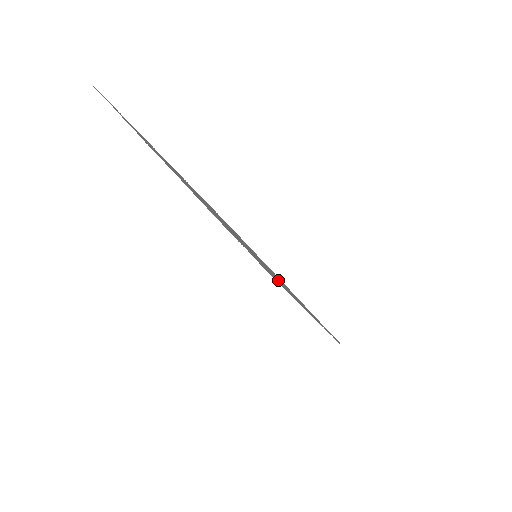
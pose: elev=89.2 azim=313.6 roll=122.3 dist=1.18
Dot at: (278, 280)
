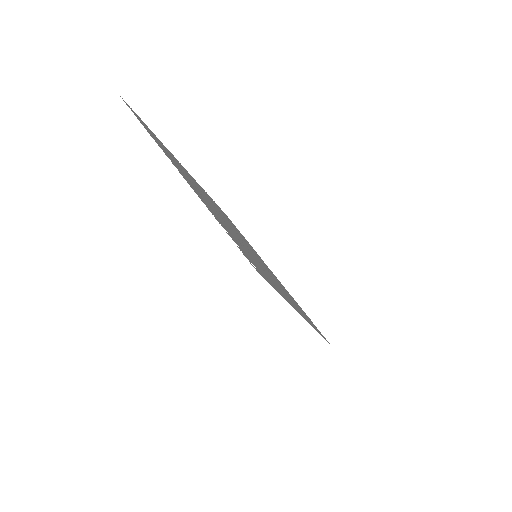
Dot at: occluded
